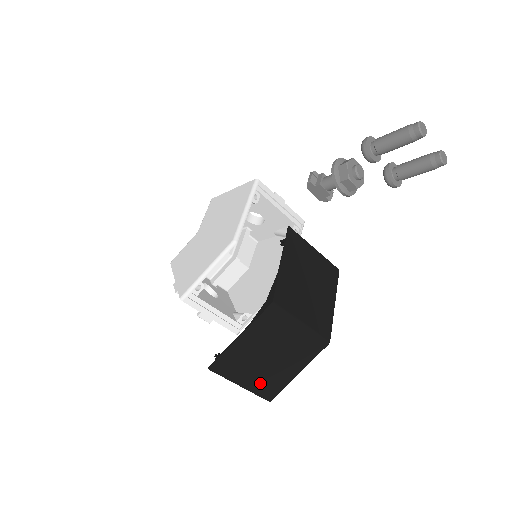
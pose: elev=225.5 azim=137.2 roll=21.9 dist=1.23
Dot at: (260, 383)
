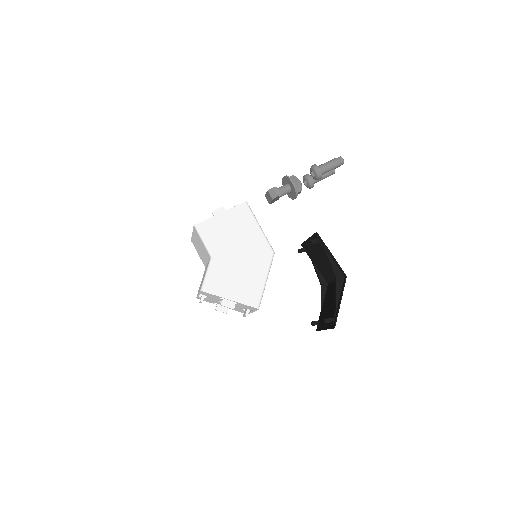
Dot at: occluded
